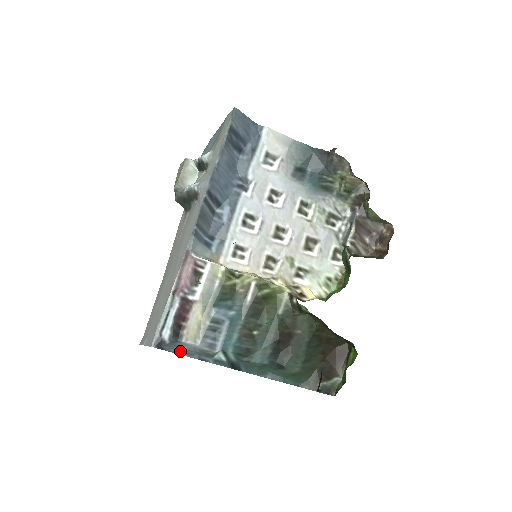
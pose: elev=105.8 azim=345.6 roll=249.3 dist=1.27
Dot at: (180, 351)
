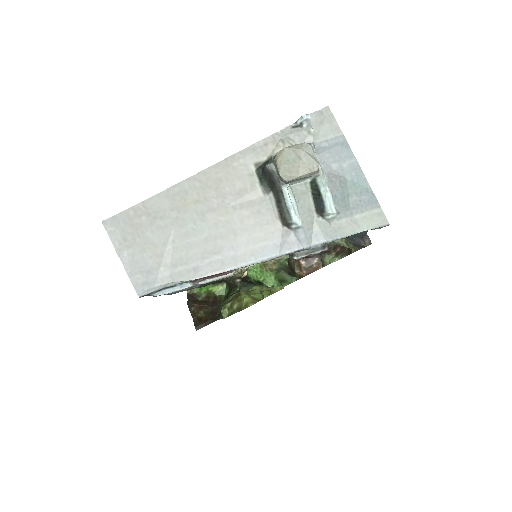
Dot at: occluded
